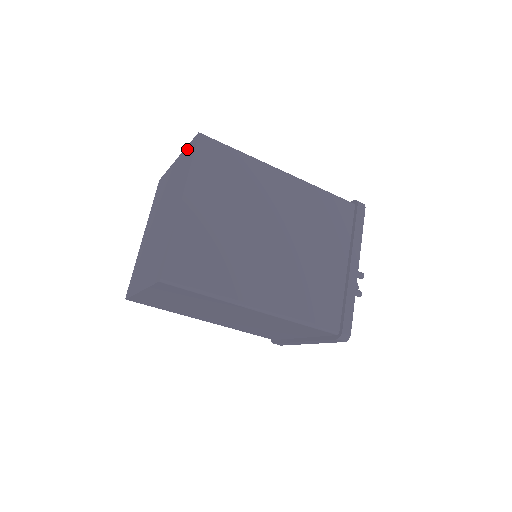
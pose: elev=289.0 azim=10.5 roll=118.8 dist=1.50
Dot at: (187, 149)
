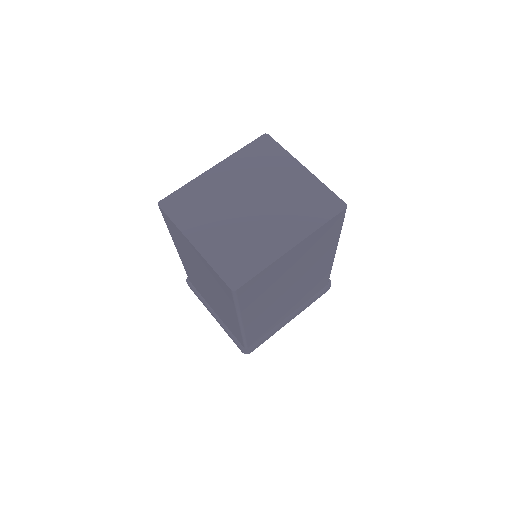
Dot at: (325, 191)
